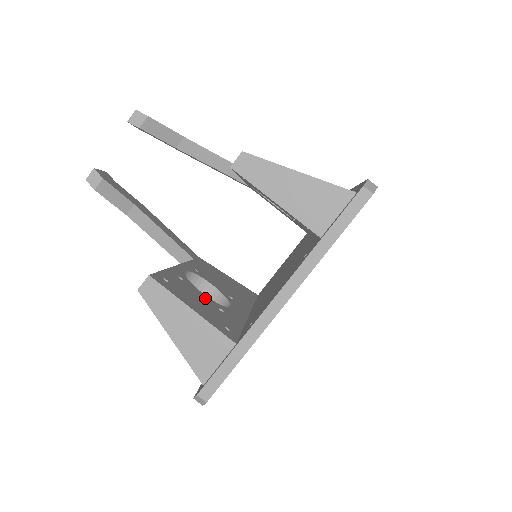
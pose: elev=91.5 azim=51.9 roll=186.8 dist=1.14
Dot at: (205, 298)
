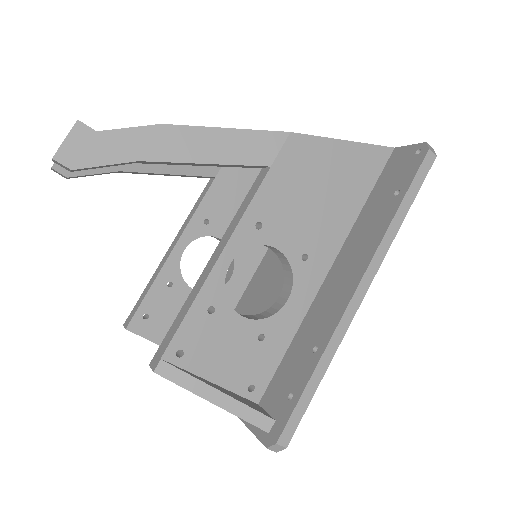
Dot at: occluded
